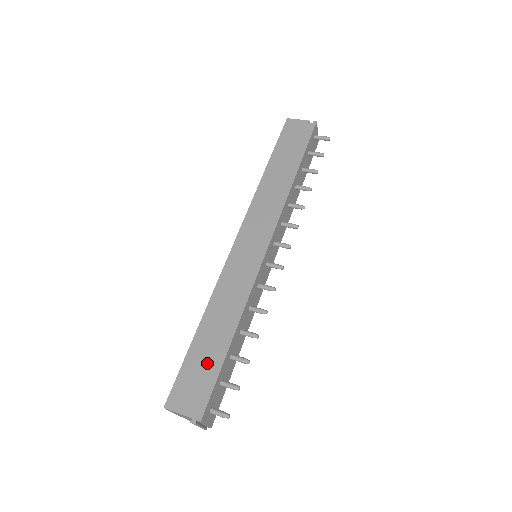
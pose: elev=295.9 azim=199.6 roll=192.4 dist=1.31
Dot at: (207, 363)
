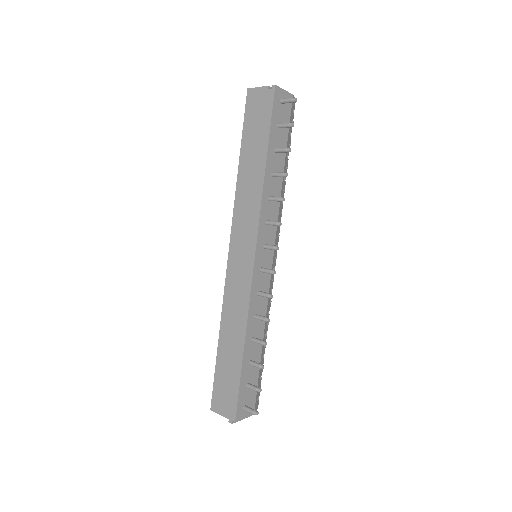
Dot at: (230, 374)
